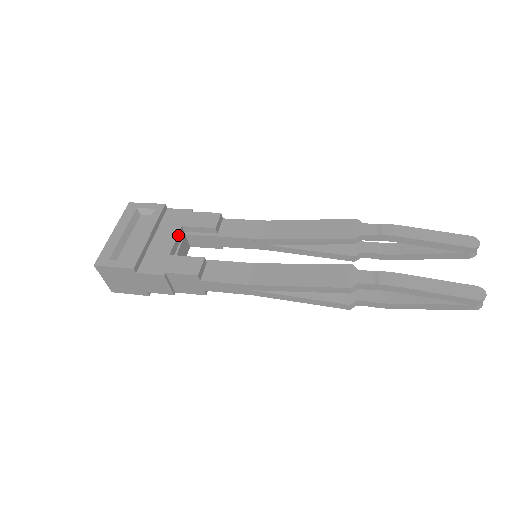
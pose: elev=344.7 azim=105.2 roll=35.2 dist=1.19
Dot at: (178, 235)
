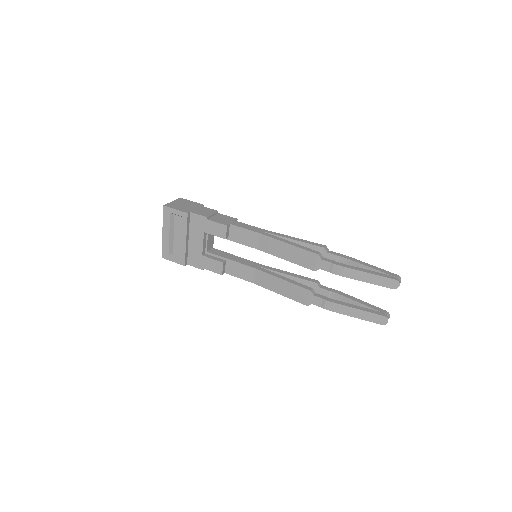
Dot at: (203, 239)
